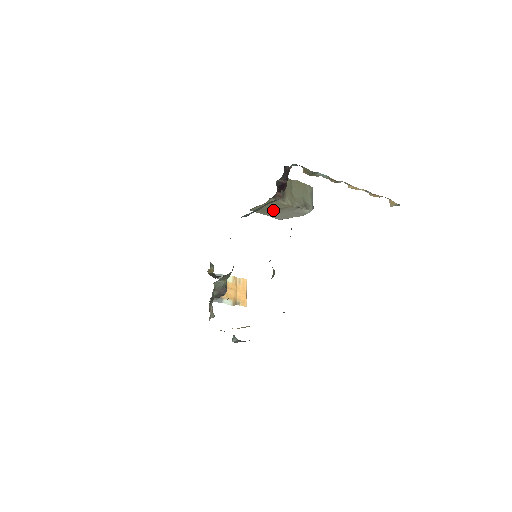
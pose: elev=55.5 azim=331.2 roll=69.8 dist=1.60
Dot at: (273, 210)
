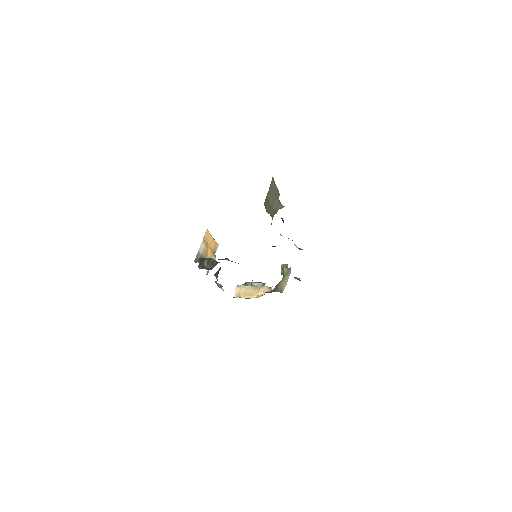
Dot at: occluded
